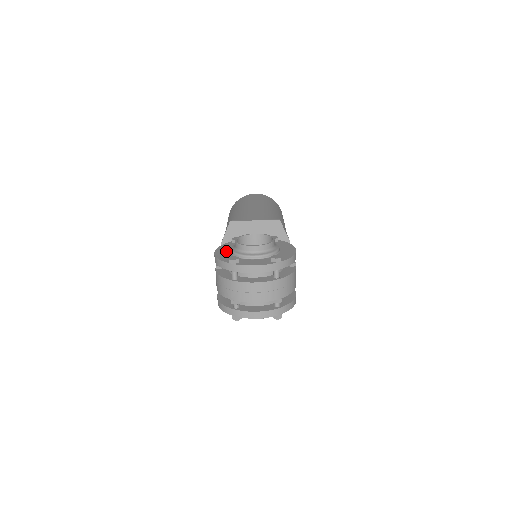
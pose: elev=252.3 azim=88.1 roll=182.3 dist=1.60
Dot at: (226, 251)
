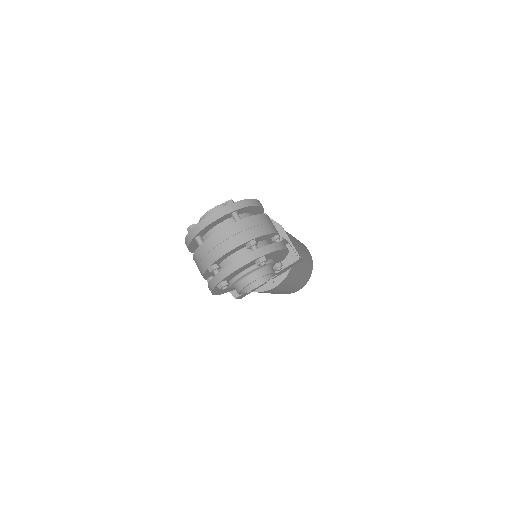
Dot at: occluded
